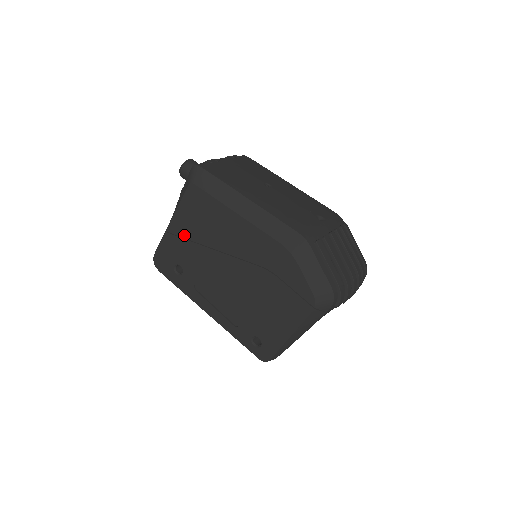
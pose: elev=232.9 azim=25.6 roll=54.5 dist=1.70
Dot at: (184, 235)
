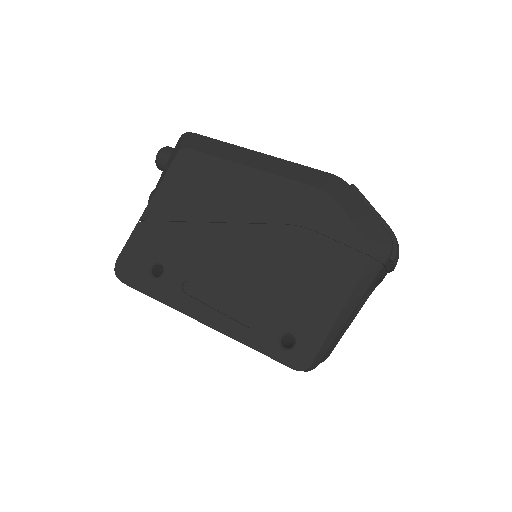
Dot at: (168, 217)
